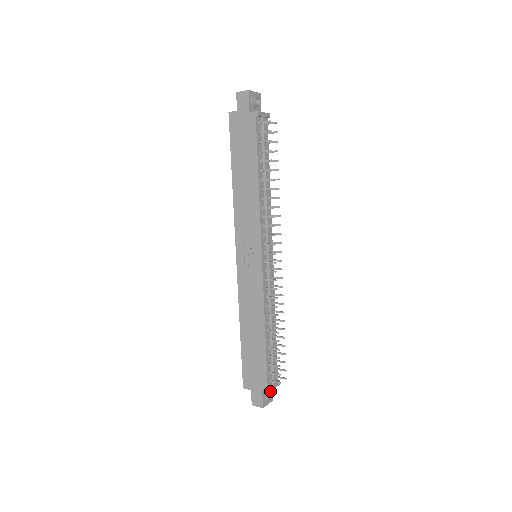
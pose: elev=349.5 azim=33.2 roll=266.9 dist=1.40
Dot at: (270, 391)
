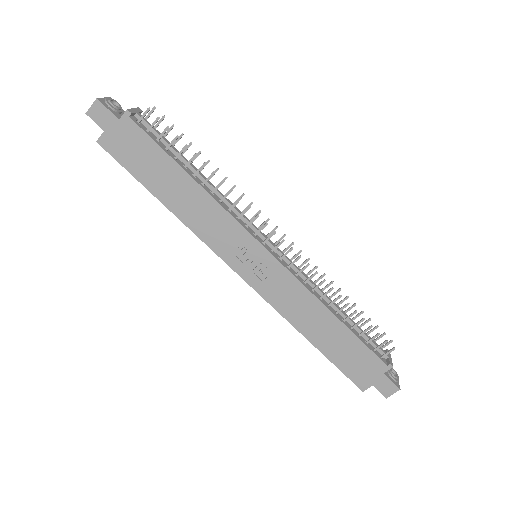
Dot at: (392, 366)
